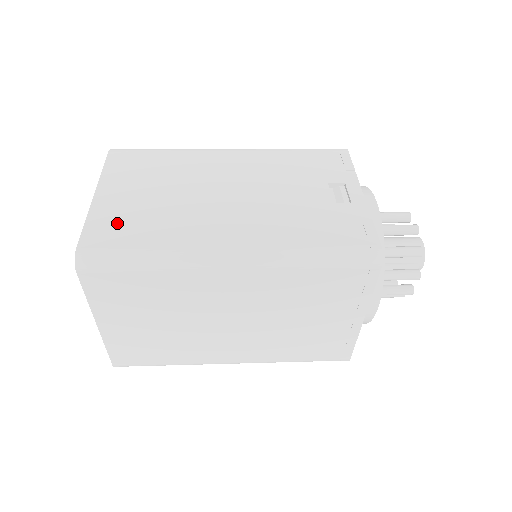
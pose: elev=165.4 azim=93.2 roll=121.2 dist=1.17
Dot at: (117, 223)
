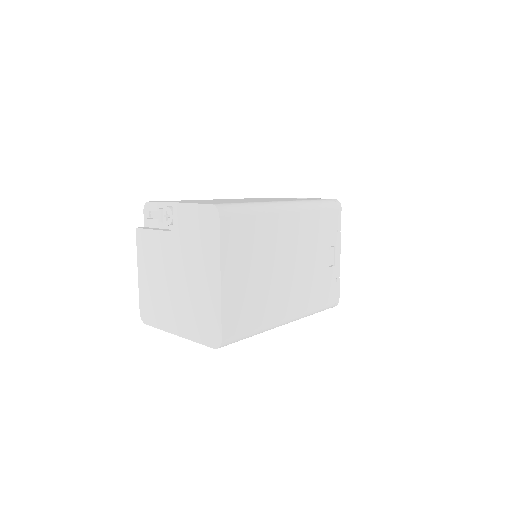
Dot at: (238, 310)
